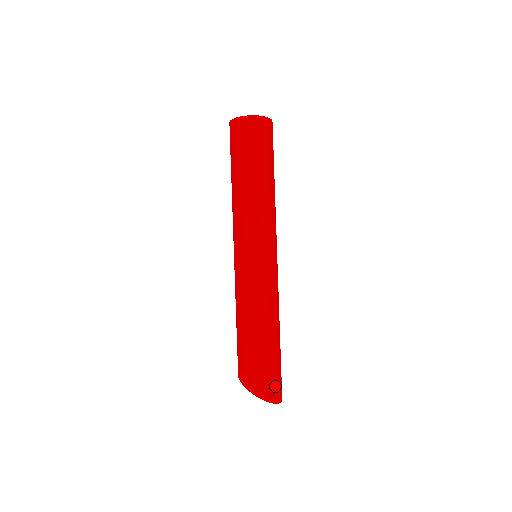
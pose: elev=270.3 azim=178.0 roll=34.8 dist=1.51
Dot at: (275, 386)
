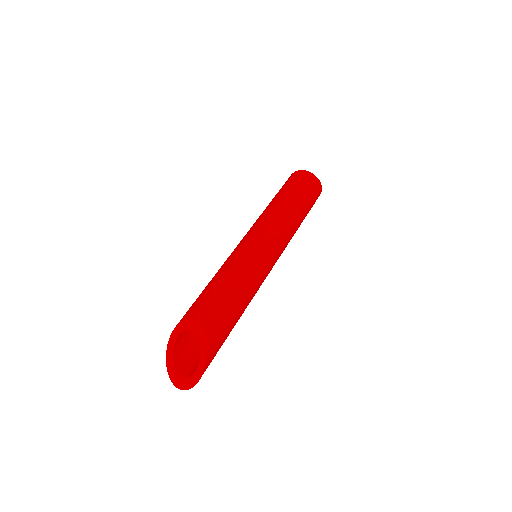
Dot at: (208, 352)
